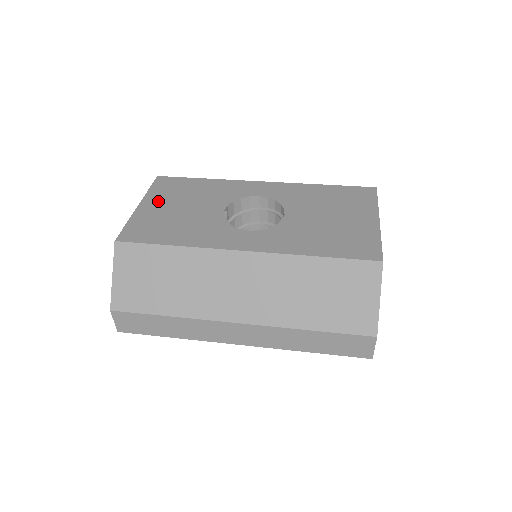
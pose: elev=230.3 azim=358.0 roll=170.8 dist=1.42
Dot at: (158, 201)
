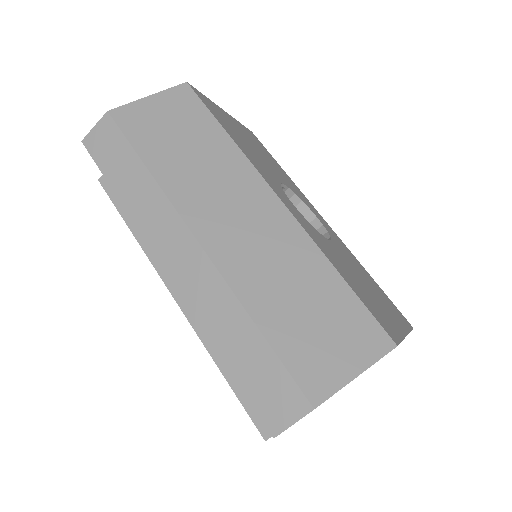
Dot at: (241, 128)
